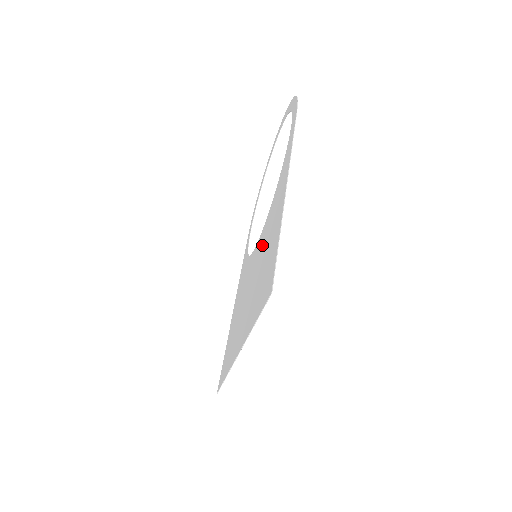
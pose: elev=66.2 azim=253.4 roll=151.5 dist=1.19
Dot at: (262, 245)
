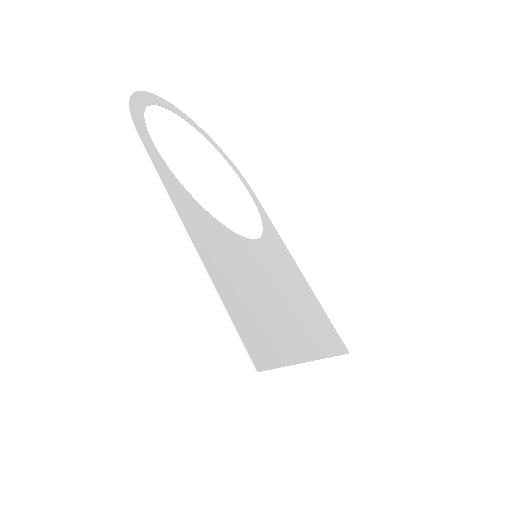
Dot at: (243, 262)
